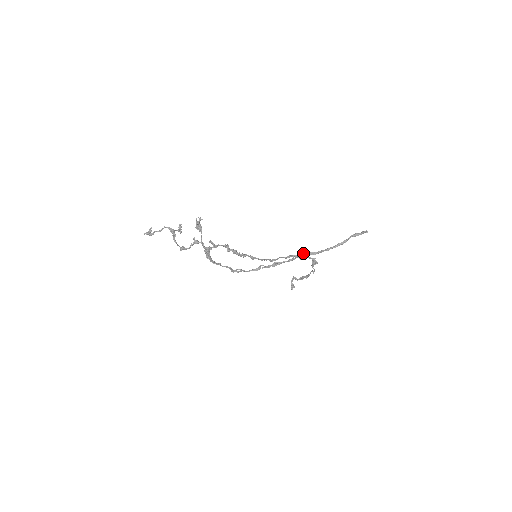
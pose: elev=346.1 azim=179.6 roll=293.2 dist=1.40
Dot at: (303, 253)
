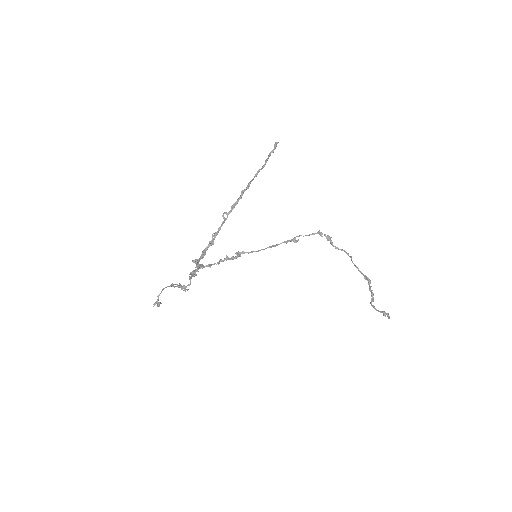
Dot at: (248, 187)
